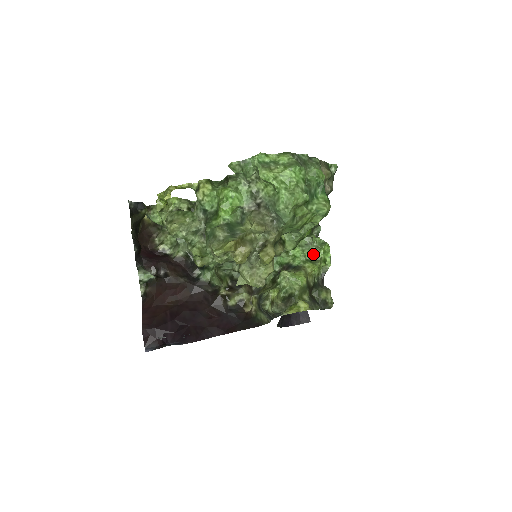
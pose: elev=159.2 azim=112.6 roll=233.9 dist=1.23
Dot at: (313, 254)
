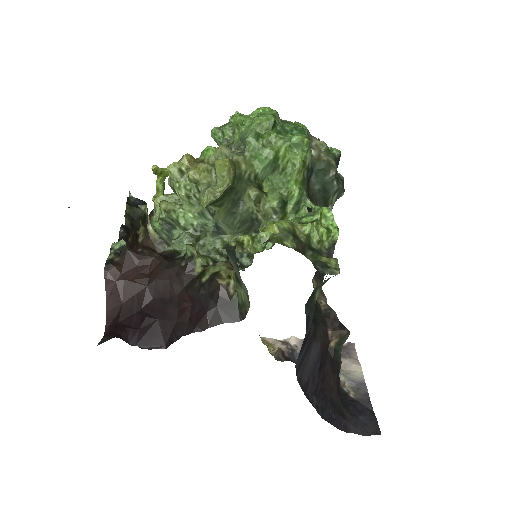
Dot at: (309, 217)
